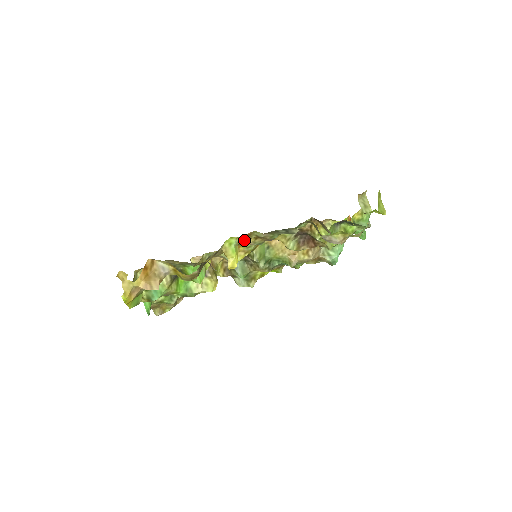
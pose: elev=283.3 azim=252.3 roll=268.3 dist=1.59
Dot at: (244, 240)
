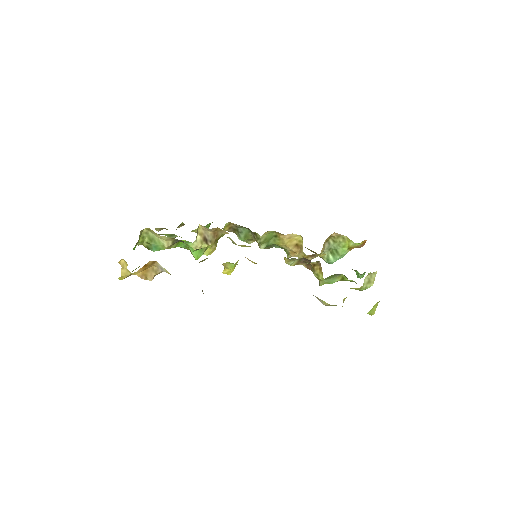
Dot at: occluded
